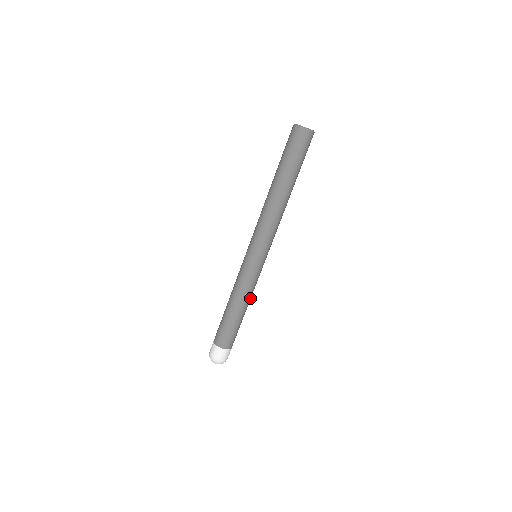
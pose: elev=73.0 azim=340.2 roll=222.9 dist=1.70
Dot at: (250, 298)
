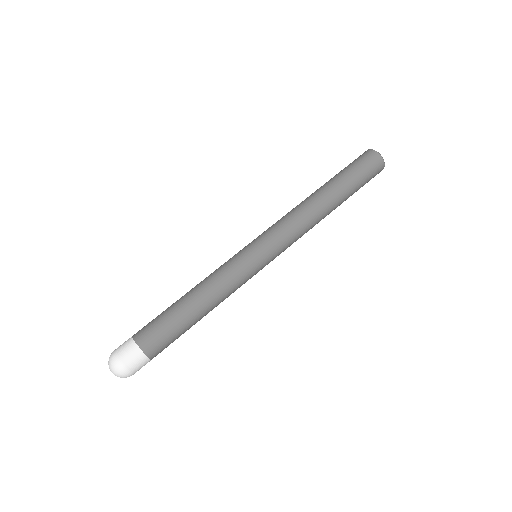
Dot at: (219, 303)
